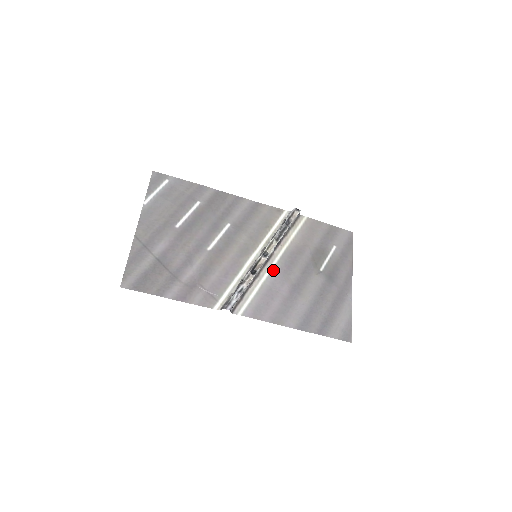
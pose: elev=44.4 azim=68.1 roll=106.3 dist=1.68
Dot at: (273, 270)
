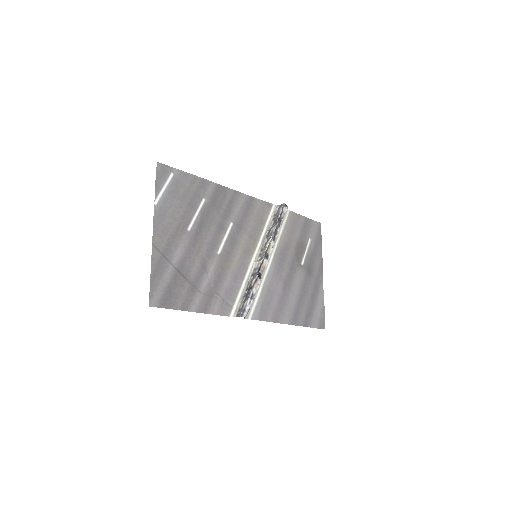
Dot at: (270, 269)
